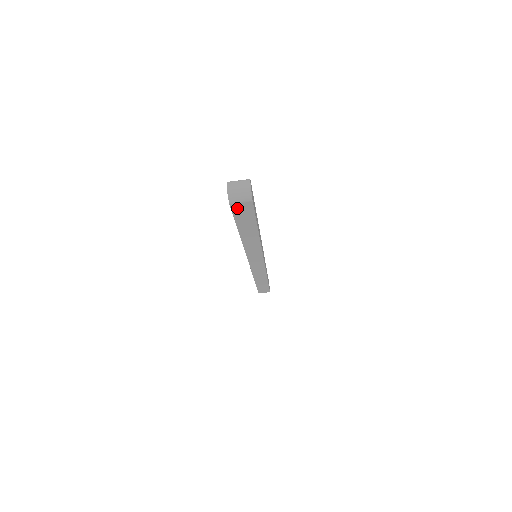
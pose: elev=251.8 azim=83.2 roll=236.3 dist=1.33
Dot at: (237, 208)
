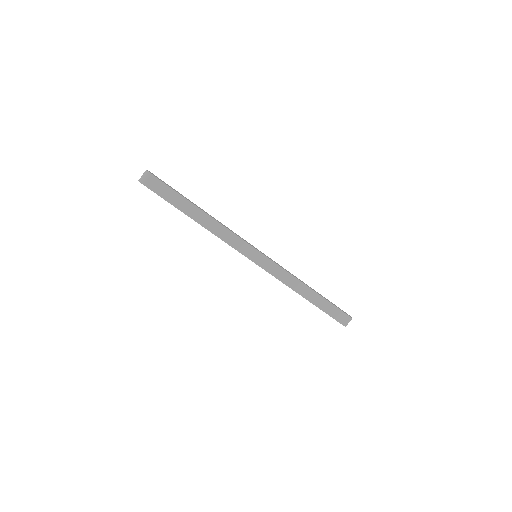
Dot at: (153, 187)
